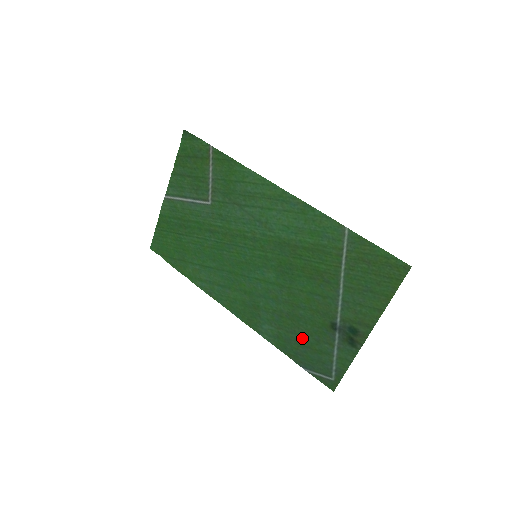
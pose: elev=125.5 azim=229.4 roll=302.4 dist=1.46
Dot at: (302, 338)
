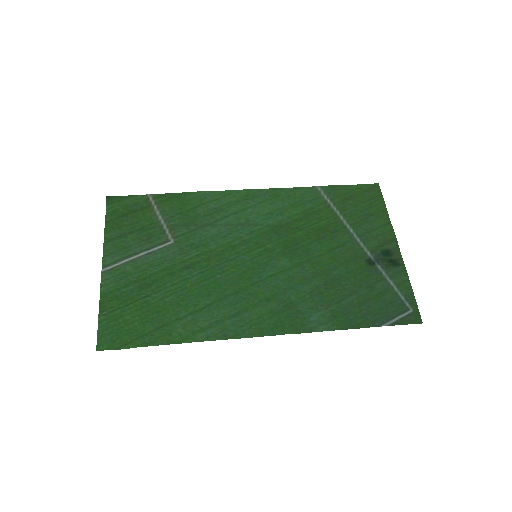
Dot at: (355, 296)
